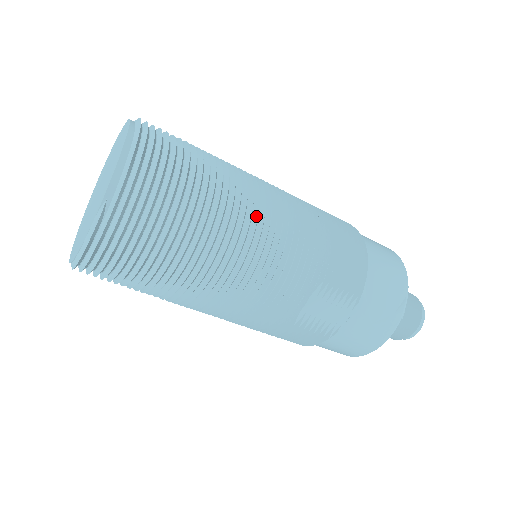
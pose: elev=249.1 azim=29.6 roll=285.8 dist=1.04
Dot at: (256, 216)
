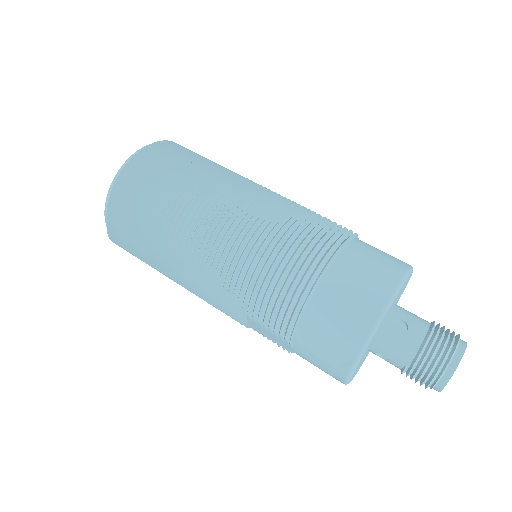
Dot at: (187, 249)
